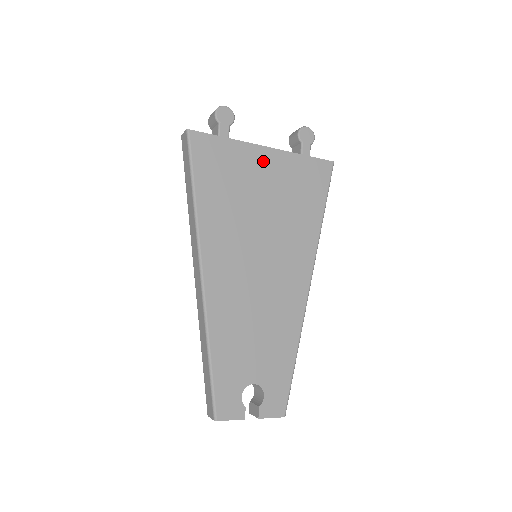
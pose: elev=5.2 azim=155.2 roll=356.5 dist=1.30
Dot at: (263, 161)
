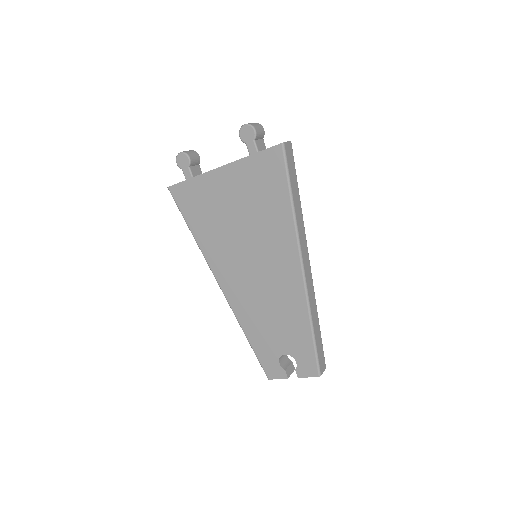
Dot at: (222, 181)
